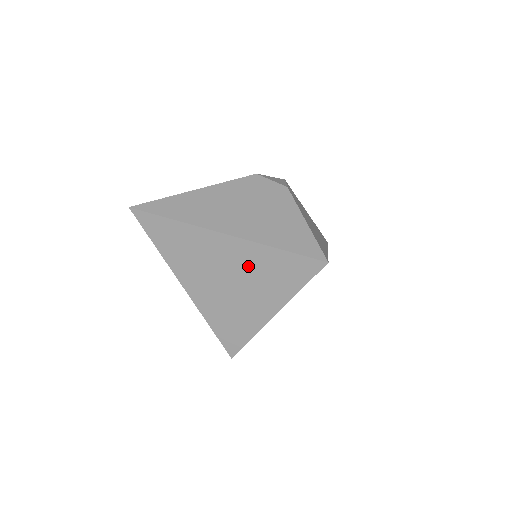
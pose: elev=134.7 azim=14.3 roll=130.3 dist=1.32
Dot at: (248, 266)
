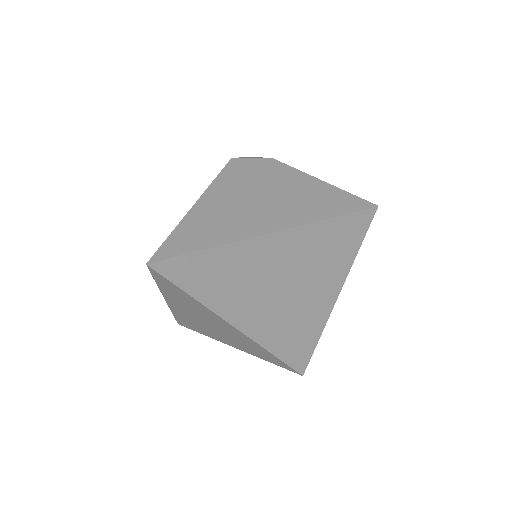
Dot at: (306, 256)
